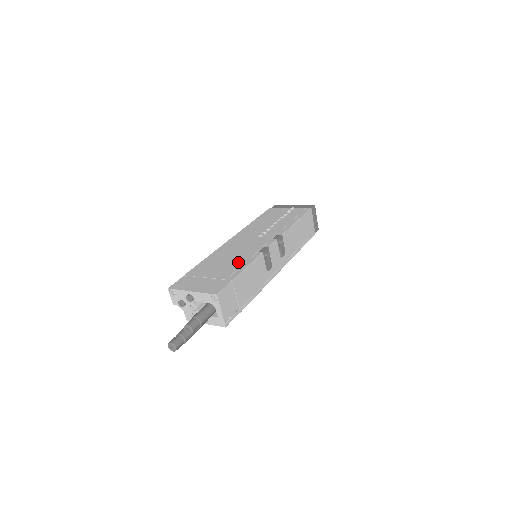
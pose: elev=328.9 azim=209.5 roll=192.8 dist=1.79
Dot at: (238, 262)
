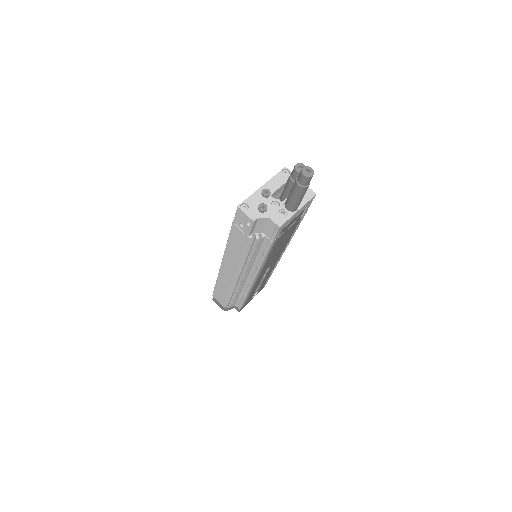
Dot at: occluded
